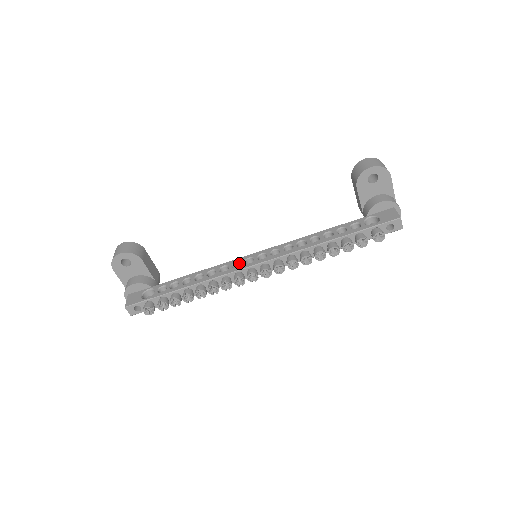
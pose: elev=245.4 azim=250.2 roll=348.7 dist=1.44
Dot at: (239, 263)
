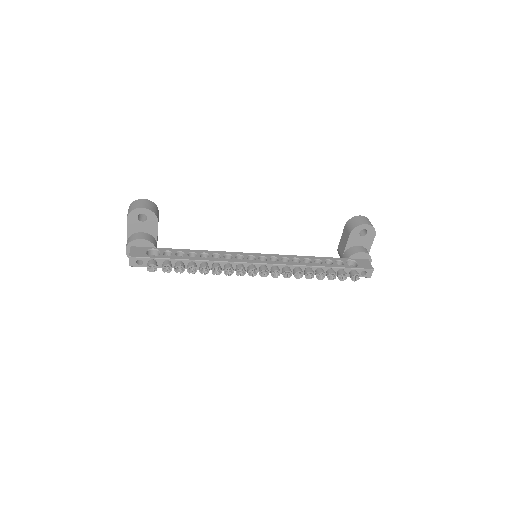
Dot at: (241, 256)
